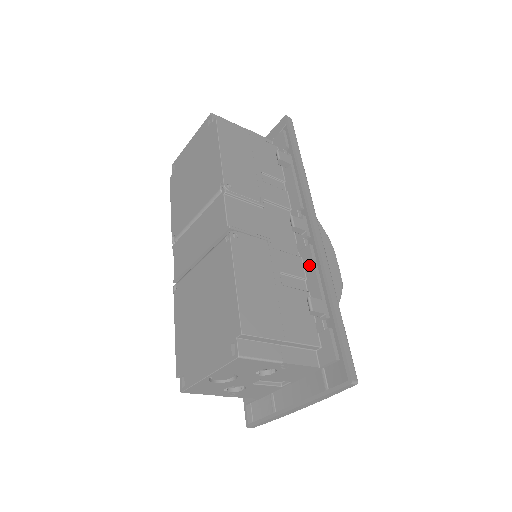
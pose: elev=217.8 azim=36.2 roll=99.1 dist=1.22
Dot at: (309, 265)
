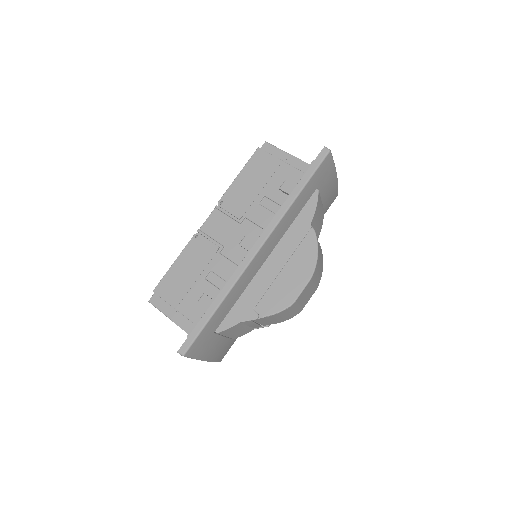
Dot at: occluded
